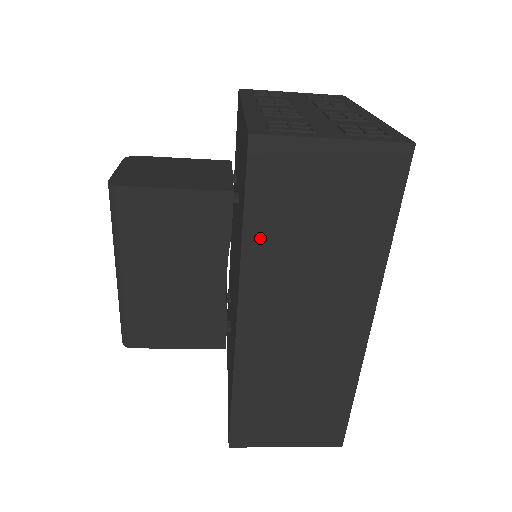
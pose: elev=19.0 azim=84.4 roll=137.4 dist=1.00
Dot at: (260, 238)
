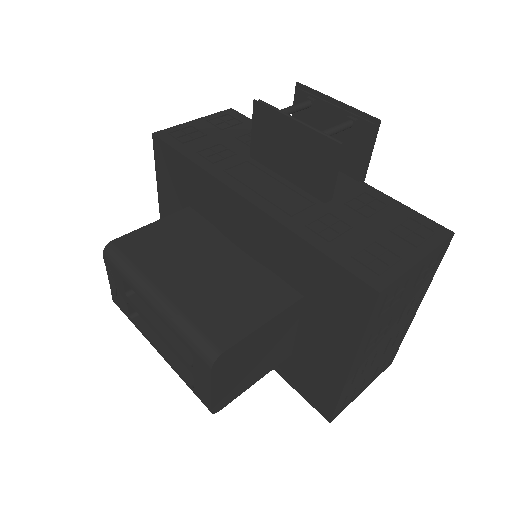
Dot at: occluded
